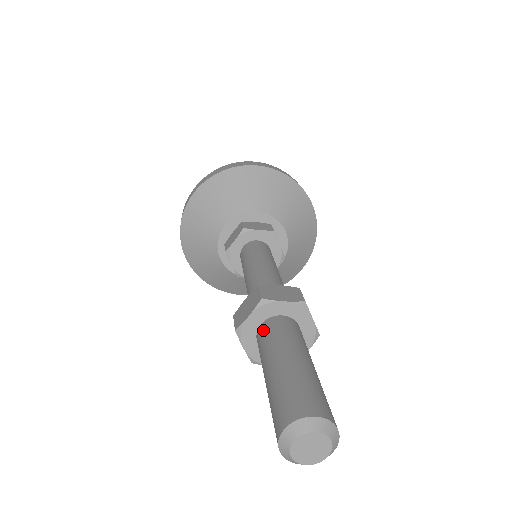
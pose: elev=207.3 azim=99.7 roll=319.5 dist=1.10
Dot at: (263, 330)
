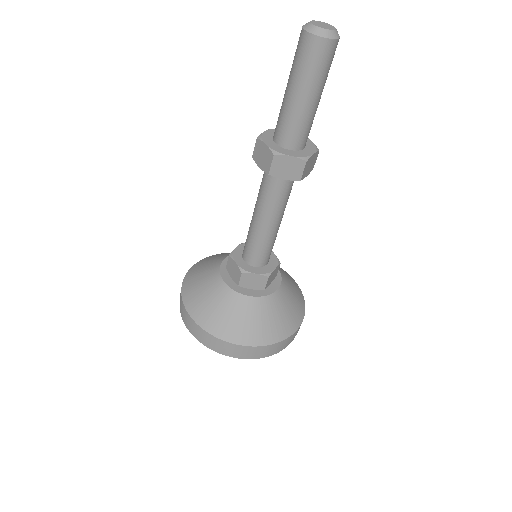
Dot at: occluded
